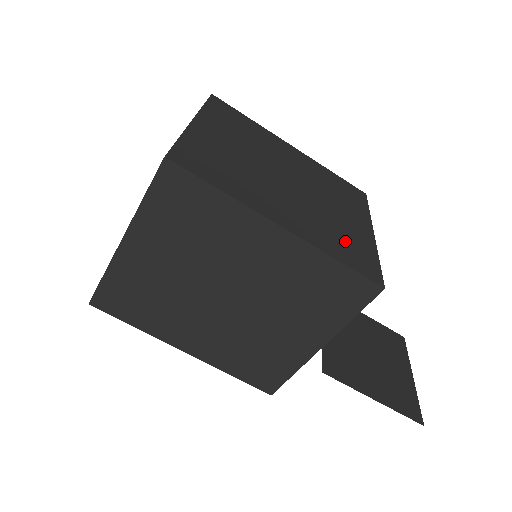
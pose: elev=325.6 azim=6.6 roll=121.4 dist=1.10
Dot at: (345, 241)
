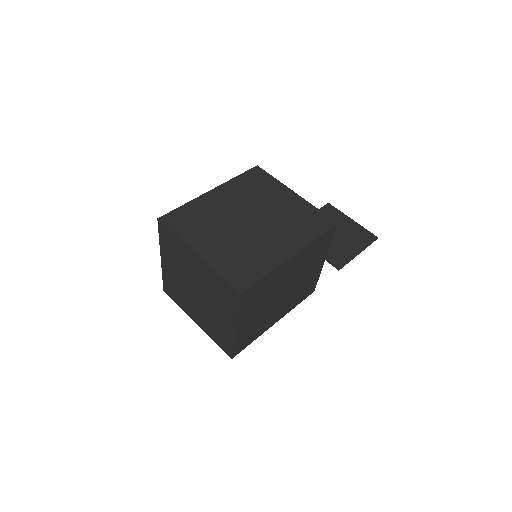
Dot at: (303, 221)
